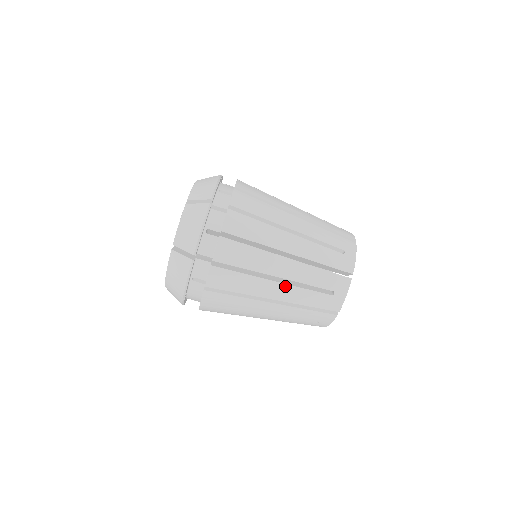
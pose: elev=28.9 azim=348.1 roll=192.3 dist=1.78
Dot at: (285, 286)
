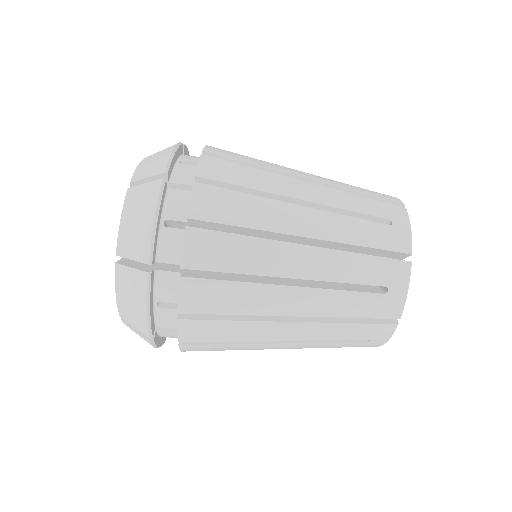
Dot at: (307, 291)
